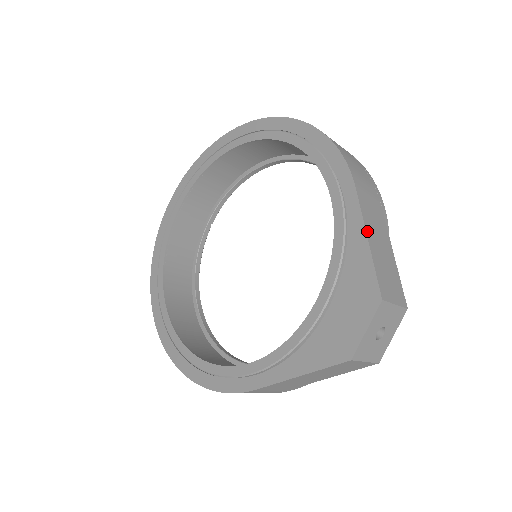
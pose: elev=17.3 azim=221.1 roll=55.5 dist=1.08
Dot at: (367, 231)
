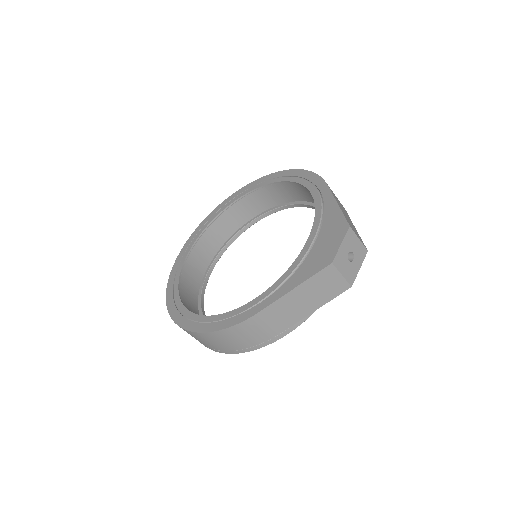
Dot at: occluded
